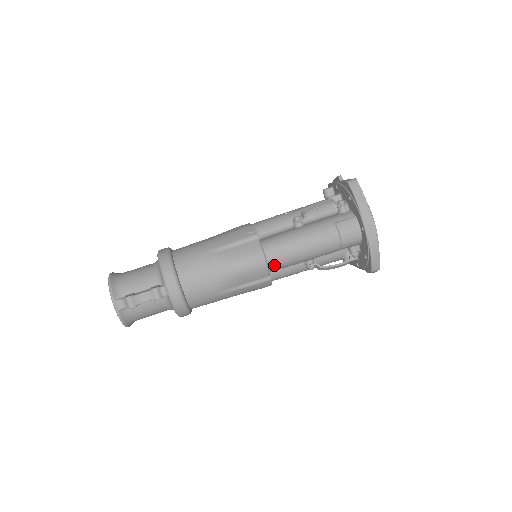
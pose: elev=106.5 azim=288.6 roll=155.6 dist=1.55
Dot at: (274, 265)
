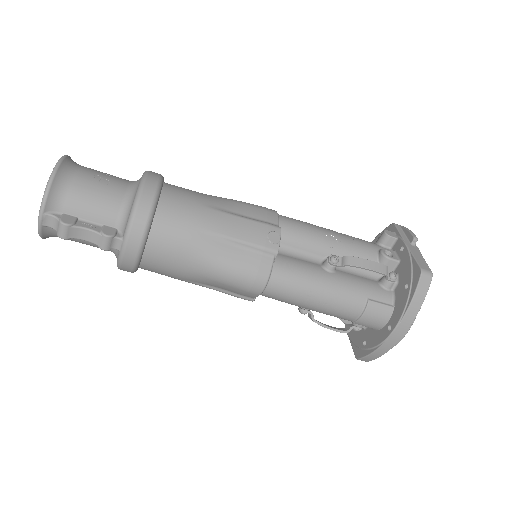
Dot at: (268, 296)
